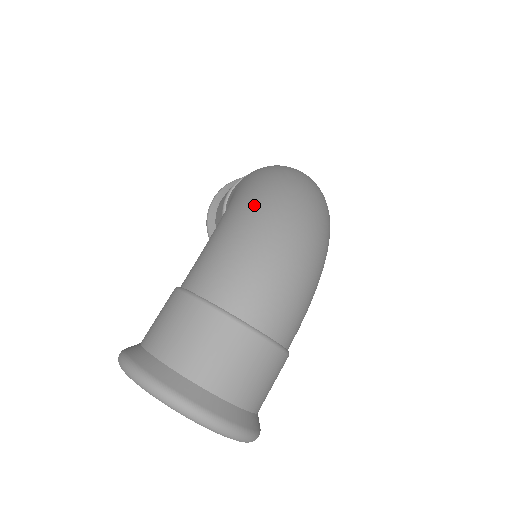
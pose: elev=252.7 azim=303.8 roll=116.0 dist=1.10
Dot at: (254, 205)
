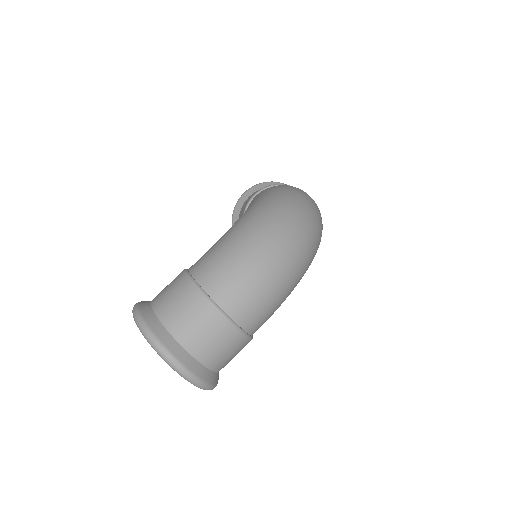
Dot at: (257, 225)
